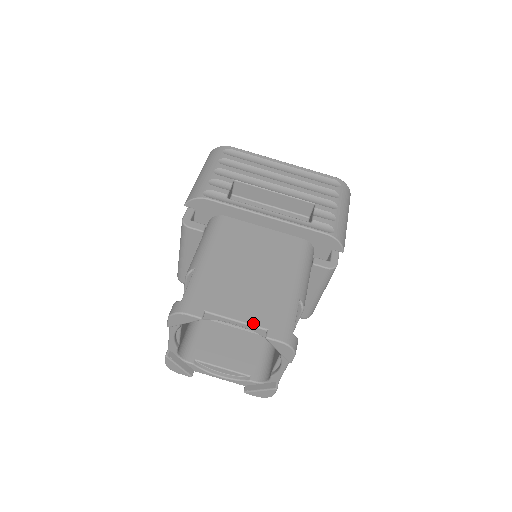
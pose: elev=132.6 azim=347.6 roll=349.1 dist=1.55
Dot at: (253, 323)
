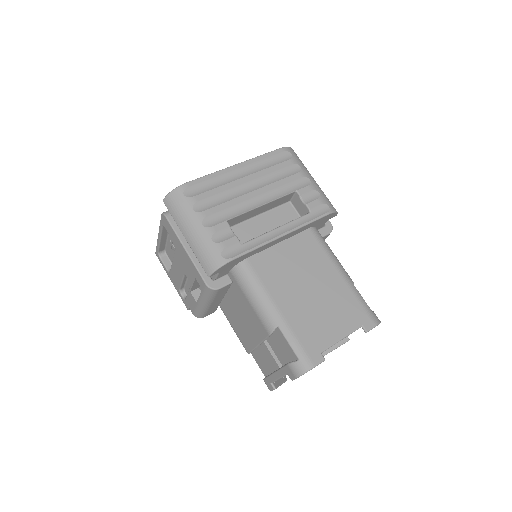
Dot at: (352, 330)
